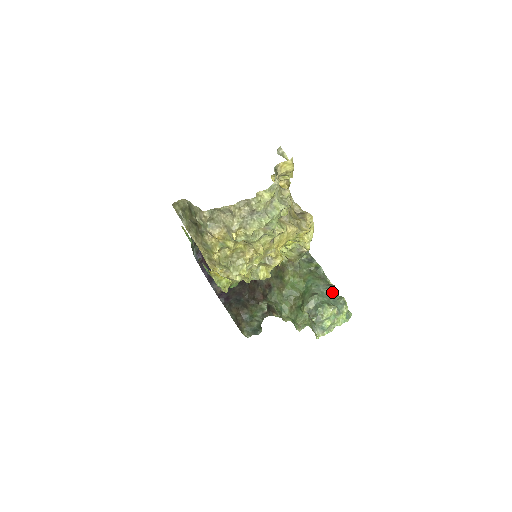
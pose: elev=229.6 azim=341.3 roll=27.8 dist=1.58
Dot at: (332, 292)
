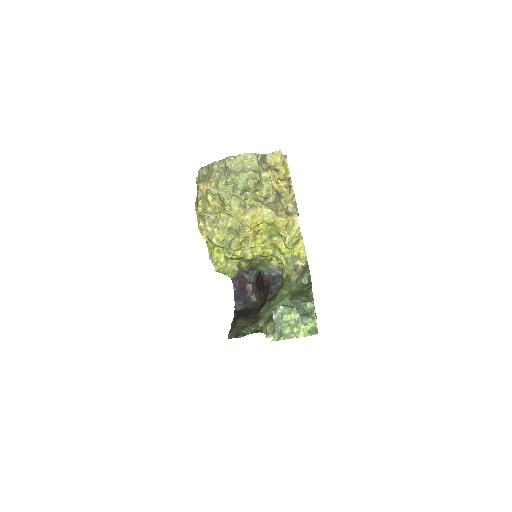
Dot at: (308, 308)
